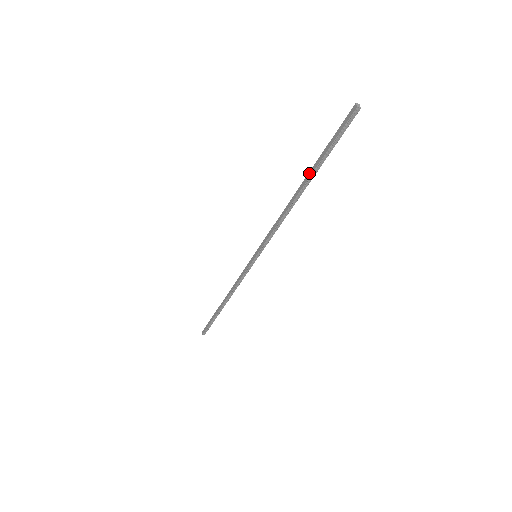
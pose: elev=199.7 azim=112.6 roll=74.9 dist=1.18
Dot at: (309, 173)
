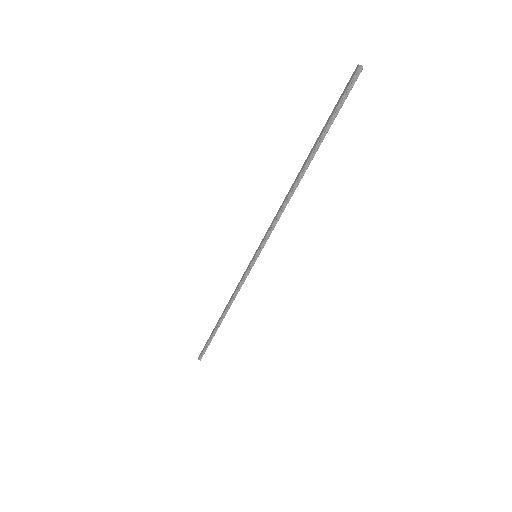
Dot at: (311, 150)
